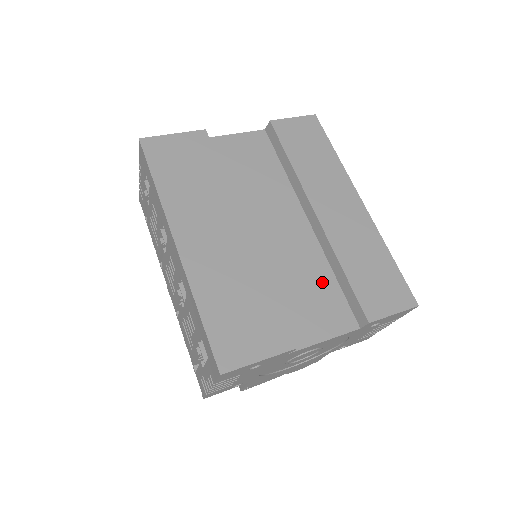
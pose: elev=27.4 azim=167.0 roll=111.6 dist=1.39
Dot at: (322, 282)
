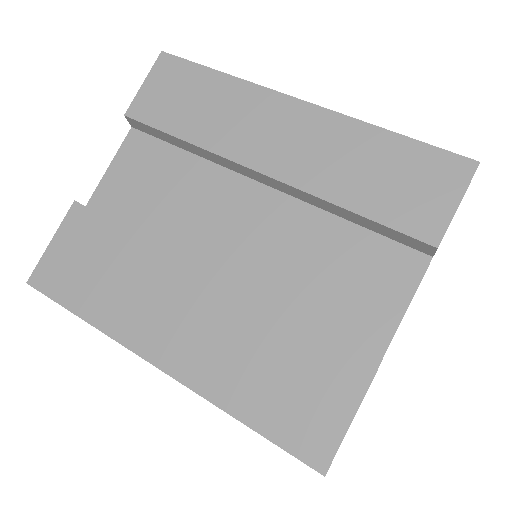
Dot at: (341, 244)
